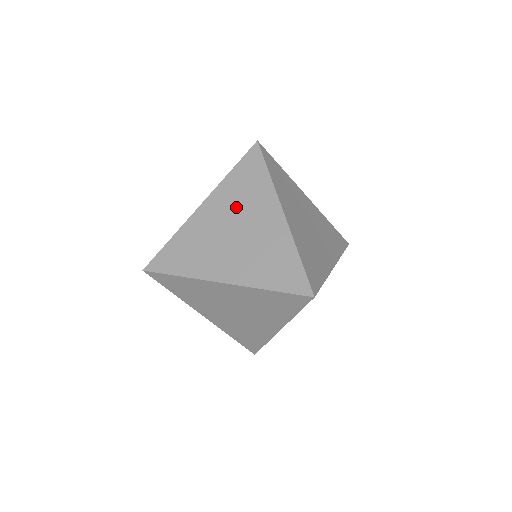
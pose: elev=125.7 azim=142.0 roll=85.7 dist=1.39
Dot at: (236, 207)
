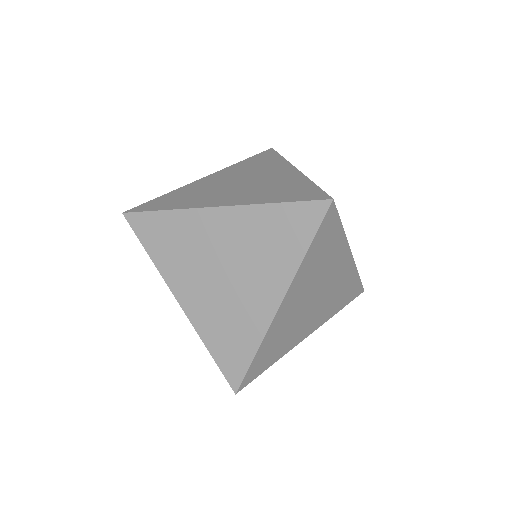
Dot at: (246, 249)
